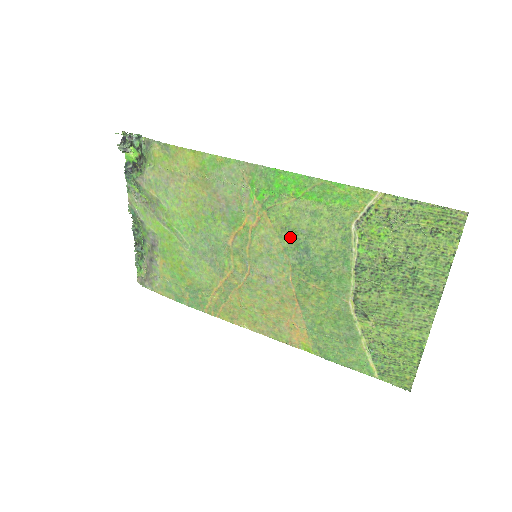
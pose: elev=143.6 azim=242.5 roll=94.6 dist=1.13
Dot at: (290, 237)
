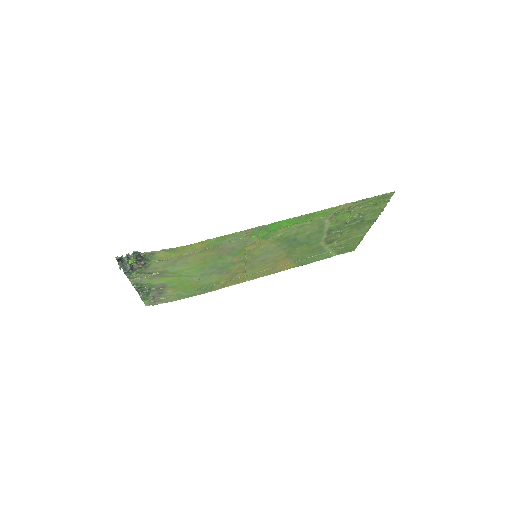
Dot at: (283, 241)
